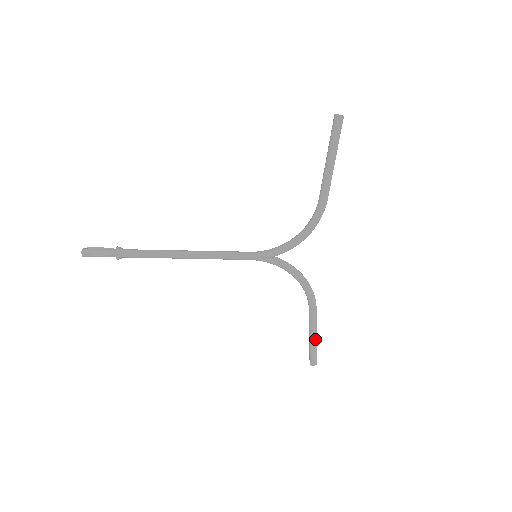
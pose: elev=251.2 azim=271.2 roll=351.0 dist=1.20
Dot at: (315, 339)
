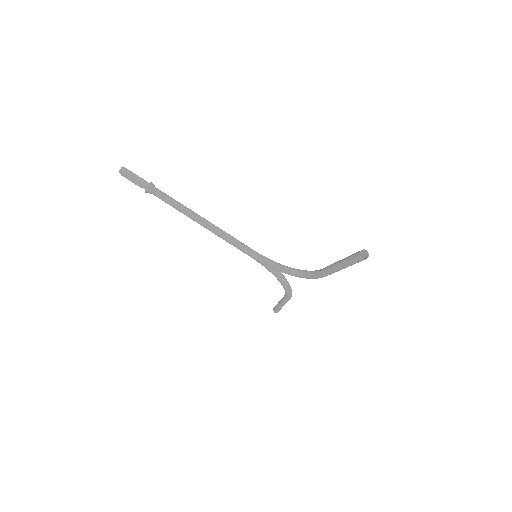
Dot at: (281, 307)
